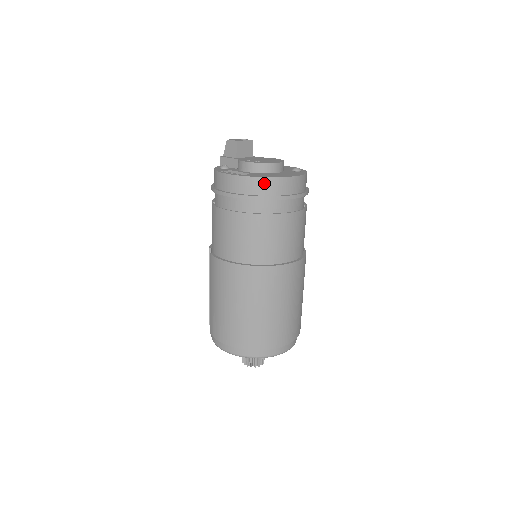
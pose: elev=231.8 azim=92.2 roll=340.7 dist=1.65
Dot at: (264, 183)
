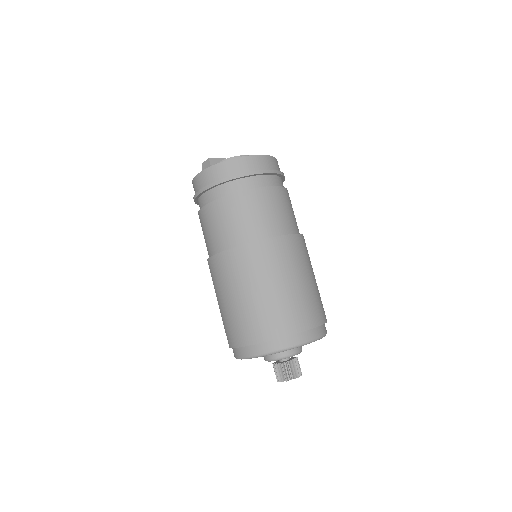
Dot at: (231, 165)
